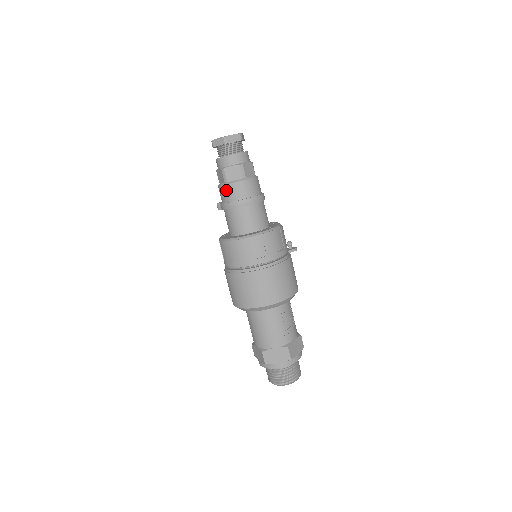
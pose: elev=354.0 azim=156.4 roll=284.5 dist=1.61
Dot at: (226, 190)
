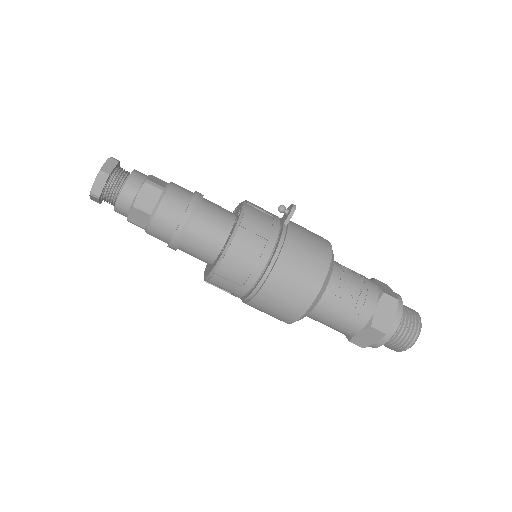
Dot at: (153, 236)
